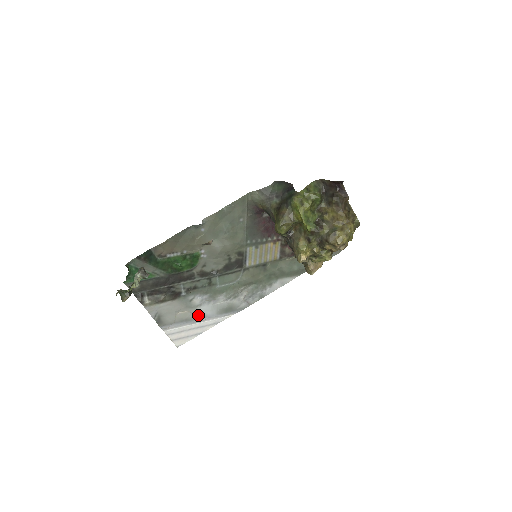
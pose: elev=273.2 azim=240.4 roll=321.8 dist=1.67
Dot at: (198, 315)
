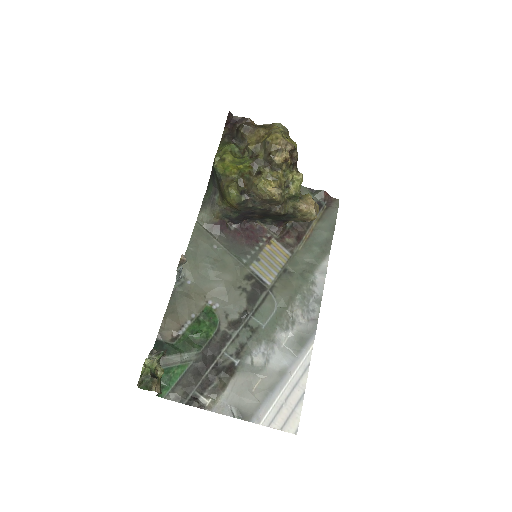
Dot at: (277, 374)
